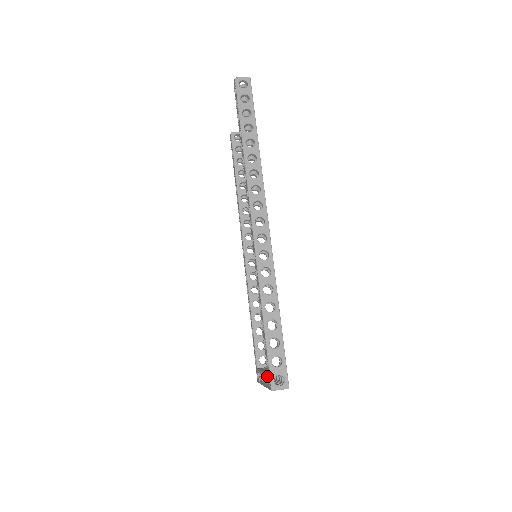
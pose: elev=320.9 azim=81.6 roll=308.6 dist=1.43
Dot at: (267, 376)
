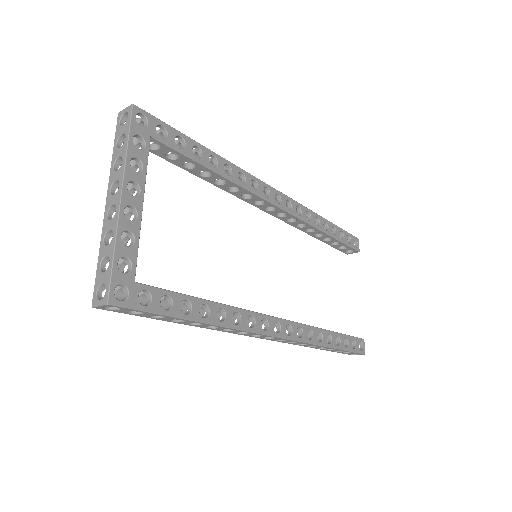
Dot at: occluded
